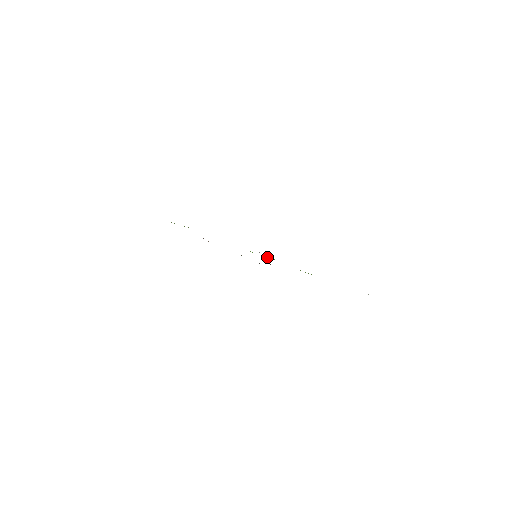
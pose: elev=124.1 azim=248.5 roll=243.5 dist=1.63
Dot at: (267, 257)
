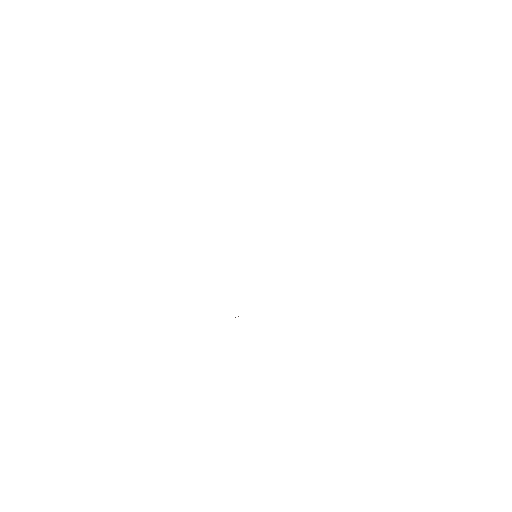
Dot at: occluded
